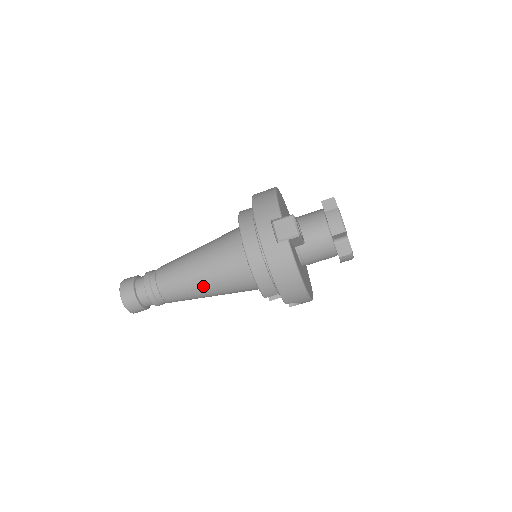
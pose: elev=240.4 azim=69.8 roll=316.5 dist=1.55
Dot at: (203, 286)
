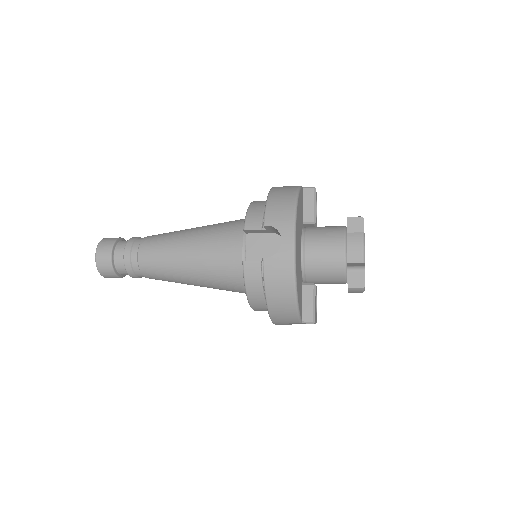
Dot at: occluded
